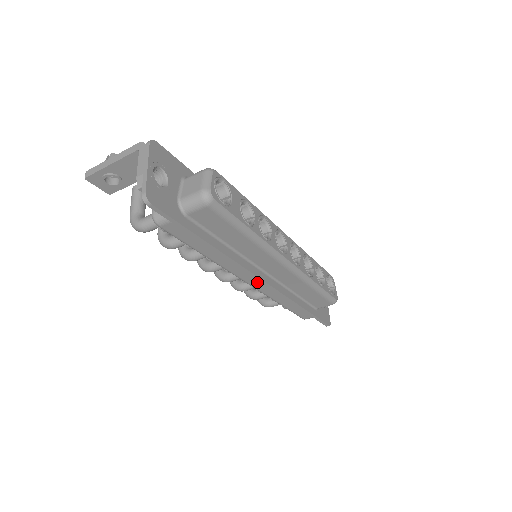
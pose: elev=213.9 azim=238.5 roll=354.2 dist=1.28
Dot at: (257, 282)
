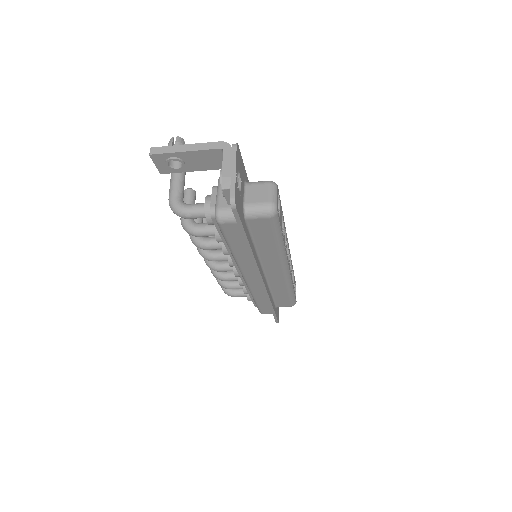
Dot at: (254, 280)
